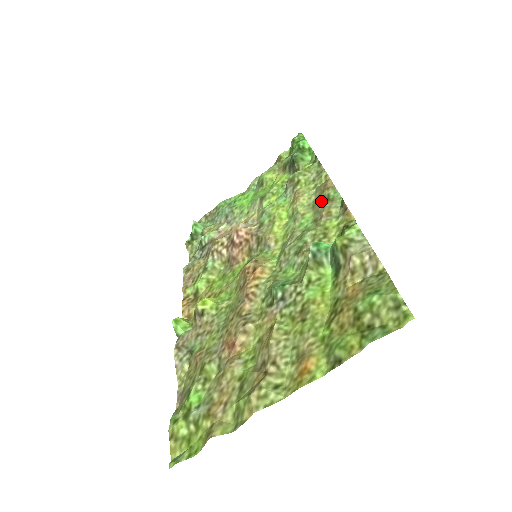
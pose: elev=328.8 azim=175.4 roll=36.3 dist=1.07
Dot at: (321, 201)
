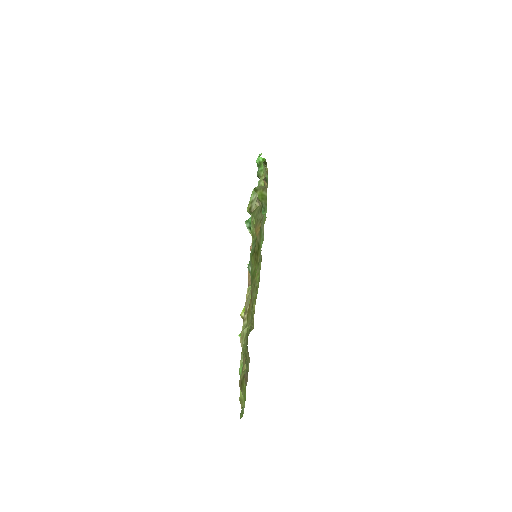
Dot at: occluded
